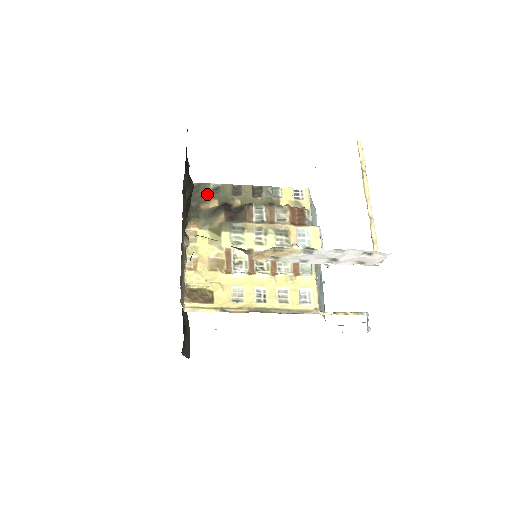
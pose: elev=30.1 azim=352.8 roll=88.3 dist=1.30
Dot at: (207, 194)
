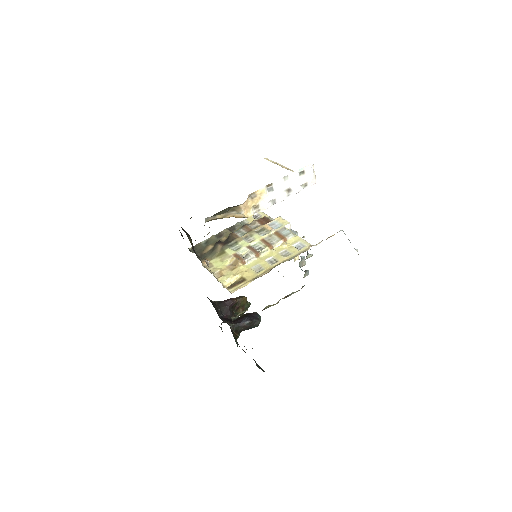
Dot at: (203, 247)
